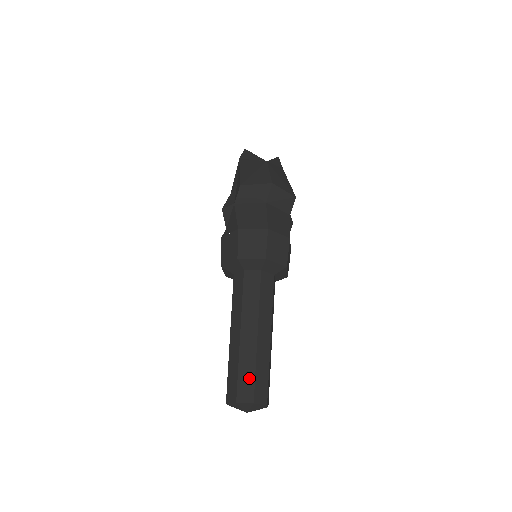
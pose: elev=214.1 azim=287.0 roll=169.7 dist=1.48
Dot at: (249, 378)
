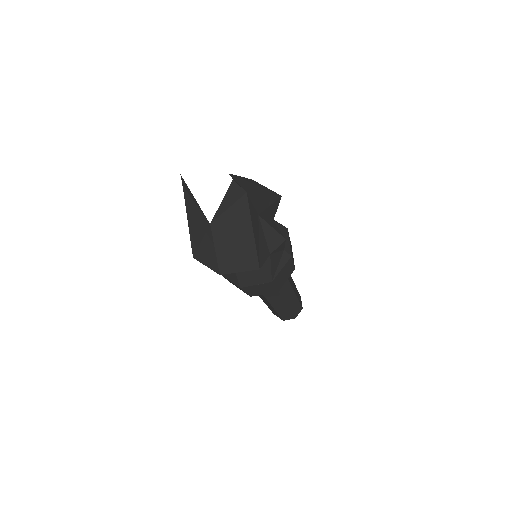
Dot at: (276, 314)
